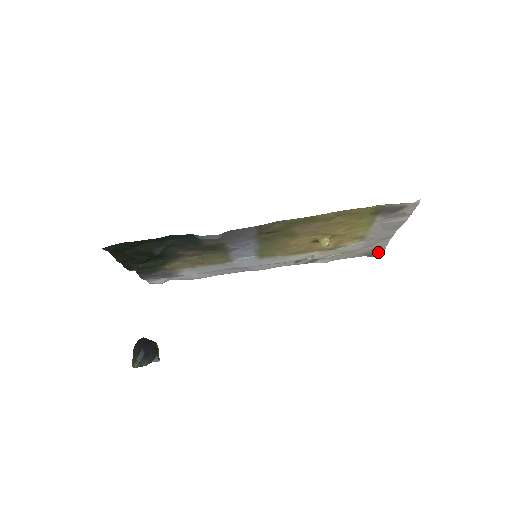
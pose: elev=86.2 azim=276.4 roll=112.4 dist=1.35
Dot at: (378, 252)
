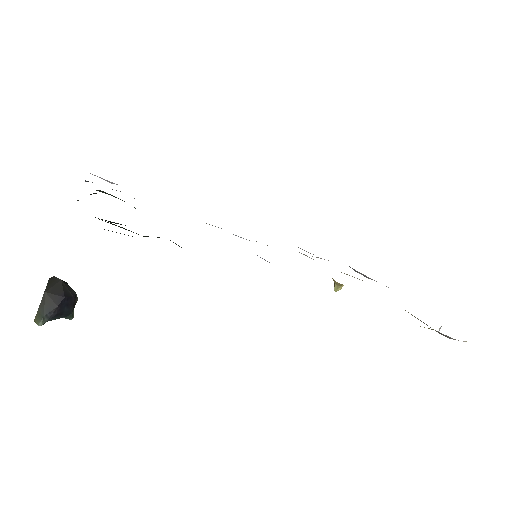
Dot at: (363, 275)
